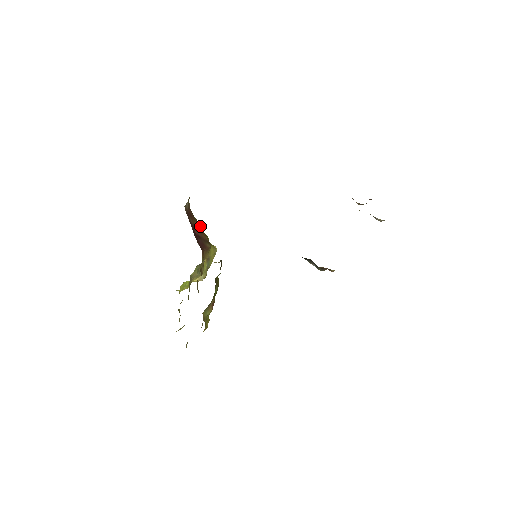
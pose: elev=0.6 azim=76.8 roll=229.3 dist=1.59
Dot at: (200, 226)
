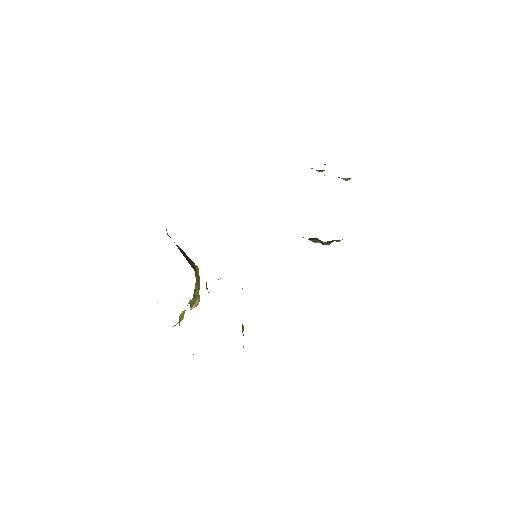
Dot at: occluded
